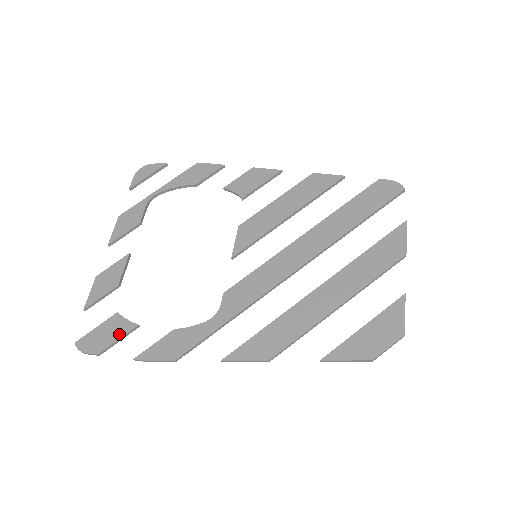
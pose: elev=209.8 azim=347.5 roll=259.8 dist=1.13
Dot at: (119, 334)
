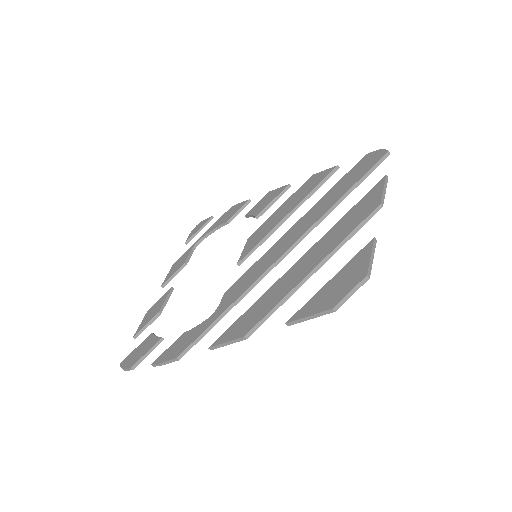
Dot at: (148, 348)
